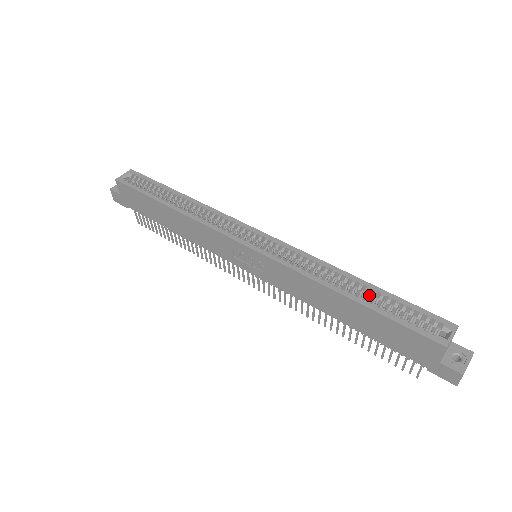
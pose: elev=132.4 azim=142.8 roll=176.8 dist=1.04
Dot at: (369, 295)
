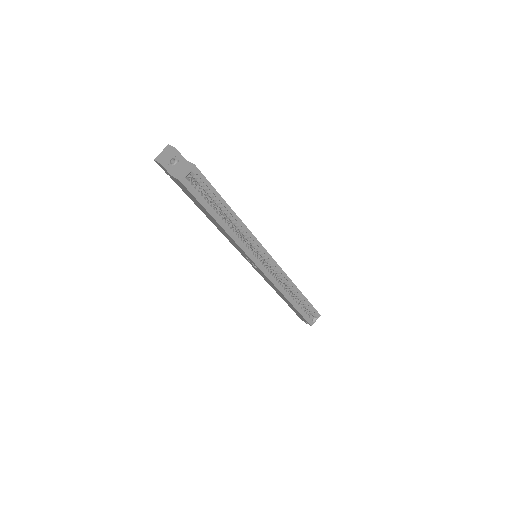
Dot at: (299, 298)
